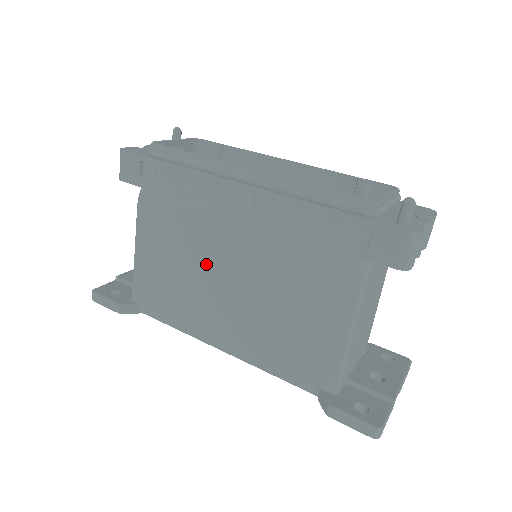
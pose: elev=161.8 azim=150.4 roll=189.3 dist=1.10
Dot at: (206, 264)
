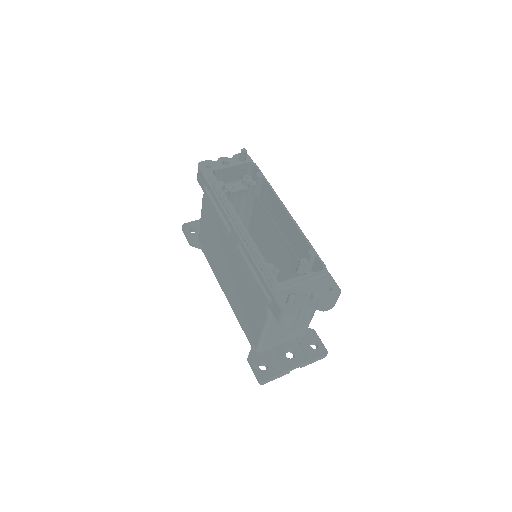
Dot at: (222, 252)
